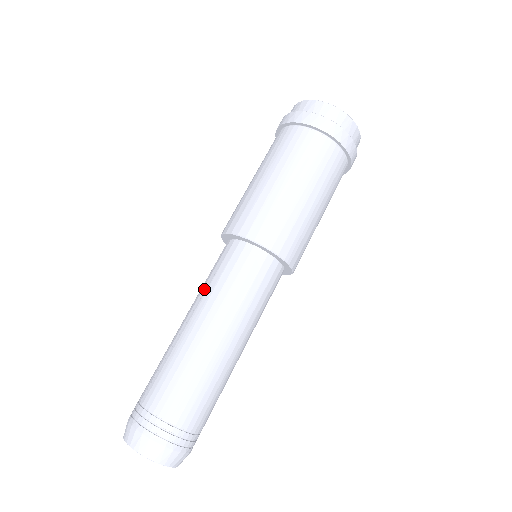
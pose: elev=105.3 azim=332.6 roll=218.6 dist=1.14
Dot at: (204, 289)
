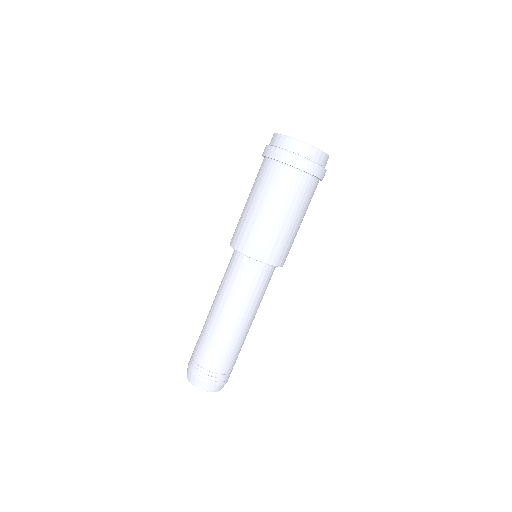
Dot at: (221, 286)
